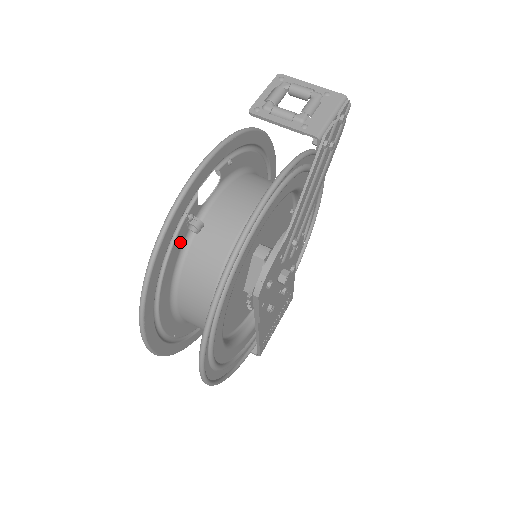
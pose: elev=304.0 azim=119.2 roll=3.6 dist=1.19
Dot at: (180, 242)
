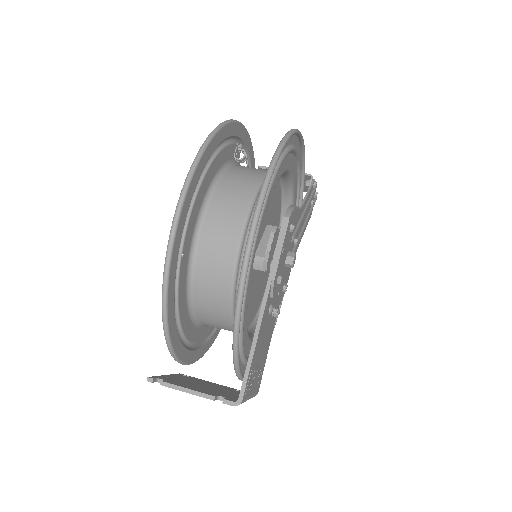
Dot at: (229, 155)
